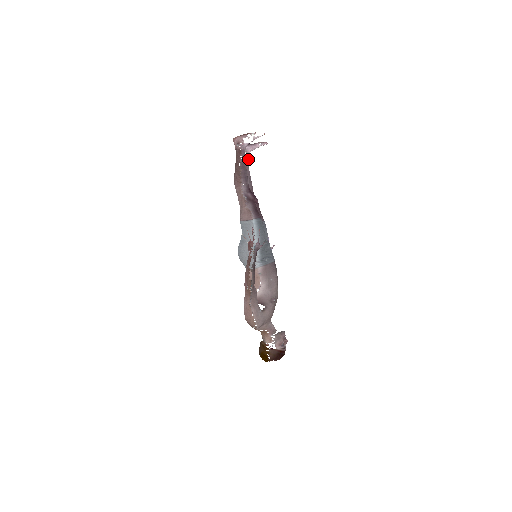
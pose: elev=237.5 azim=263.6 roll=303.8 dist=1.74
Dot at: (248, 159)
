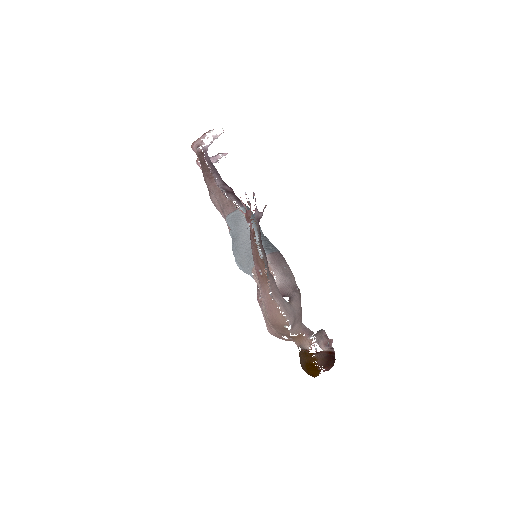
Dot at: occluded
